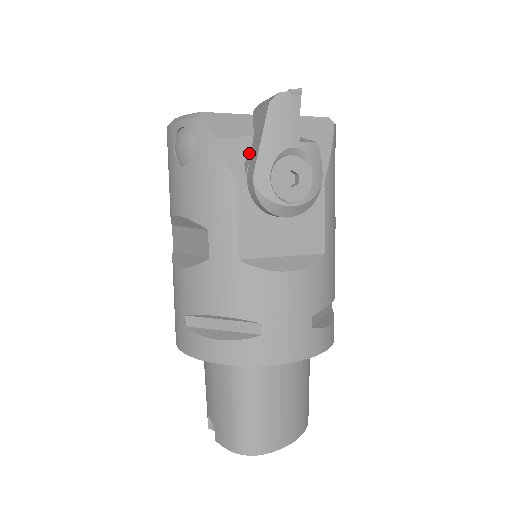
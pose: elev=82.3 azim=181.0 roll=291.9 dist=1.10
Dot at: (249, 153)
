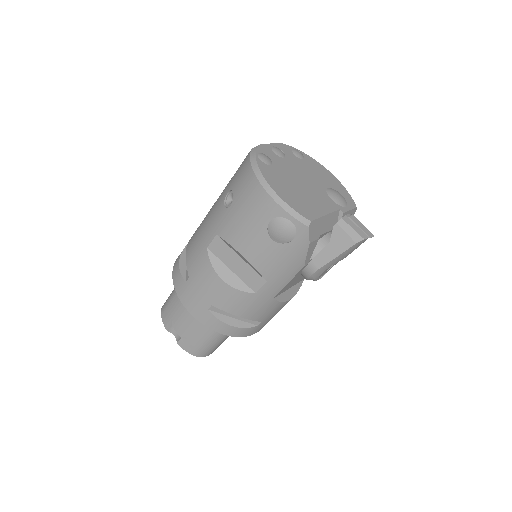
Dot at: occluded
